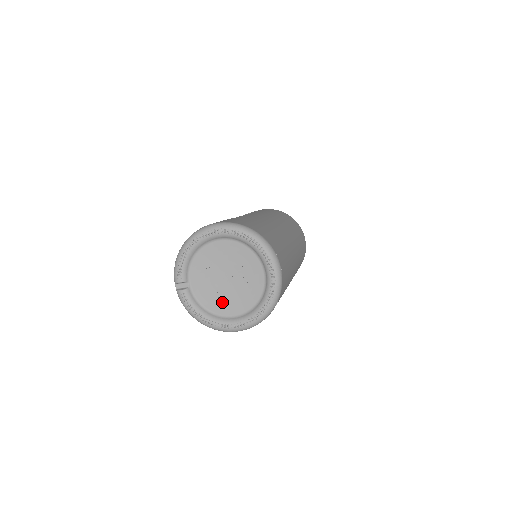
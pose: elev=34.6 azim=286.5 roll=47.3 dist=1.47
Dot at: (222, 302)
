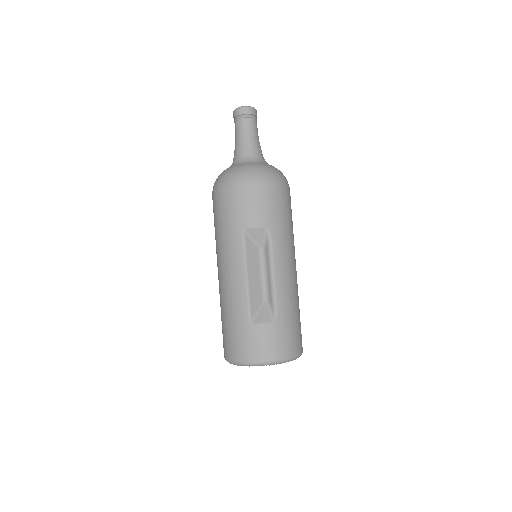
Dot at: occluded
